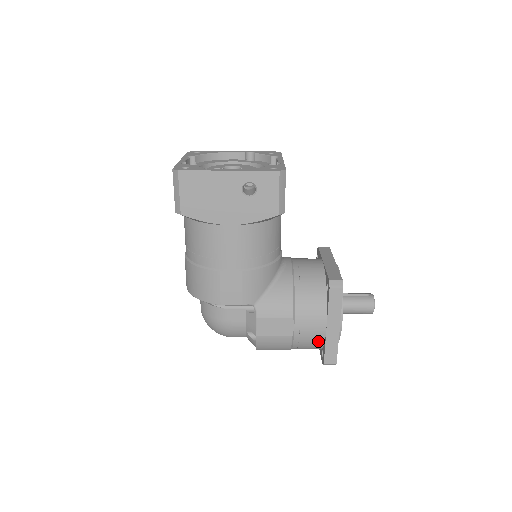
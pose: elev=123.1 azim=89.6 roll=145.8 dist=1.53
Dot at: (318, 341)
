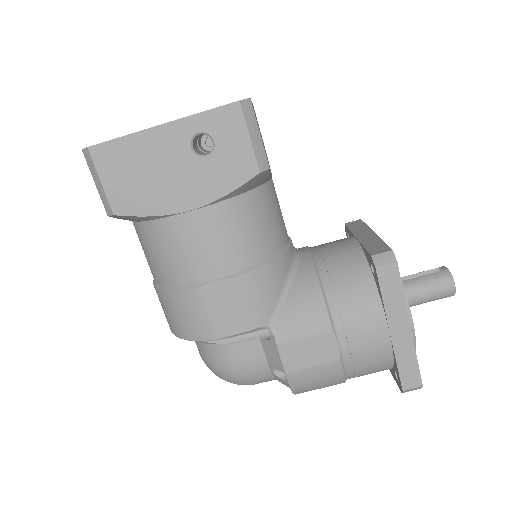
Dot at: (383, 357)
